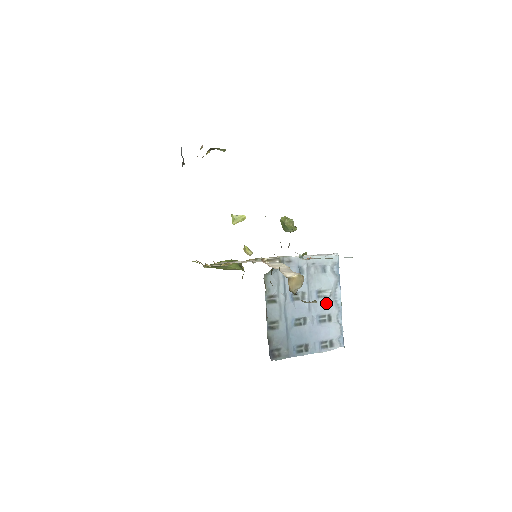
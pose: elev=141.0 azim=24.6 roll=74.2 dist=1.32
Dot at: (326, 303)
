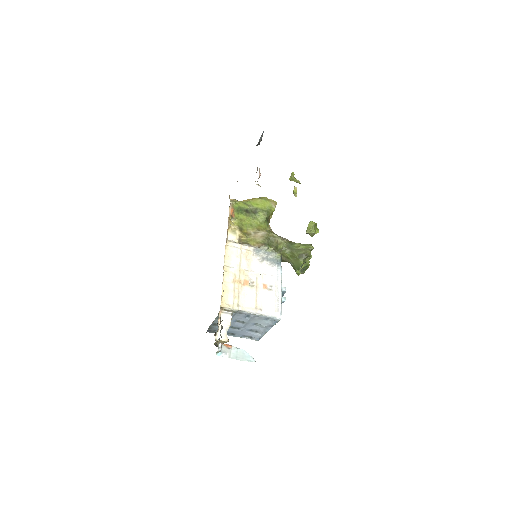
Dot at: (258, 328)
